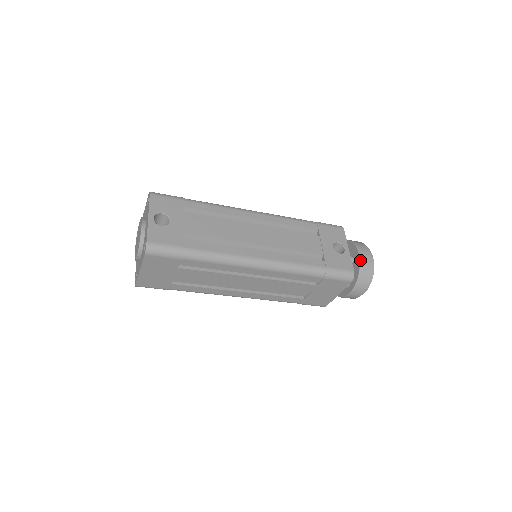
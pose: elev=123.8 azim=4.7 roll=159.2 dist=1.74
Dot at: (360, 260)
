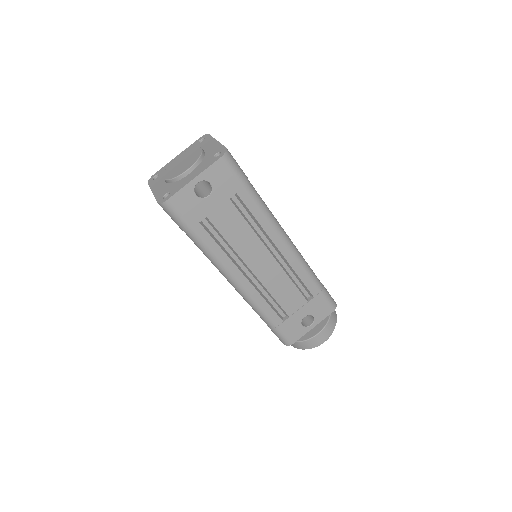
Dot at: (311, 338)
